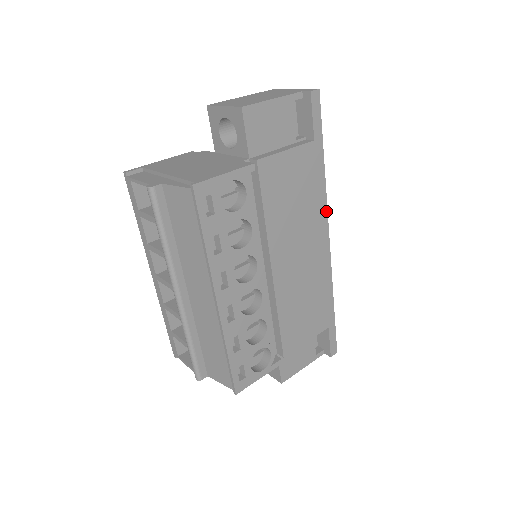
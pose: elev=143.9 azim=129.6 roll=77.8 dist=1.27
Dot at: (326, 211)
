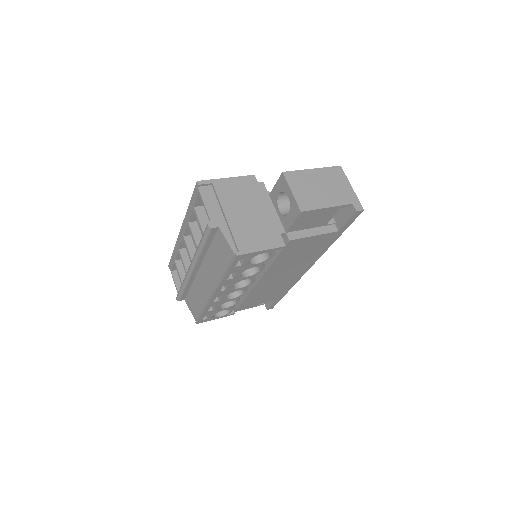
Dot at: (318, 258)
